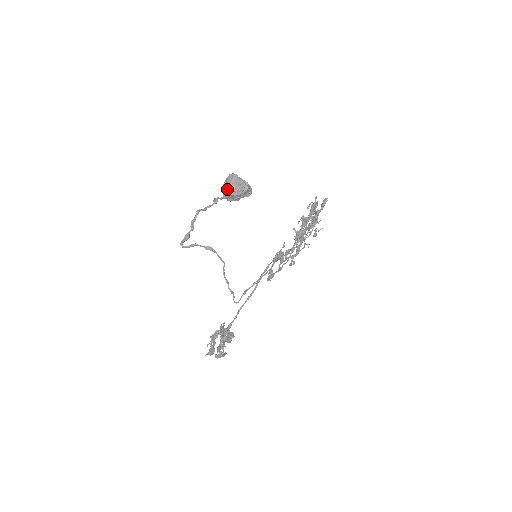
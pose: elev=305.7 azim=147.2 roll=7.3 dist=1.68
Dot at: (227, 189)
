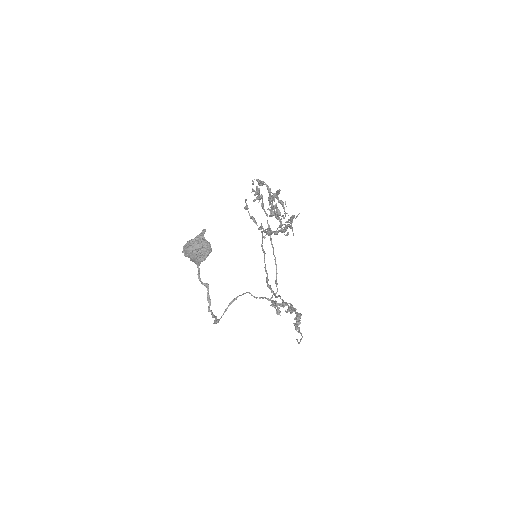
Dot at: (196, 261)
